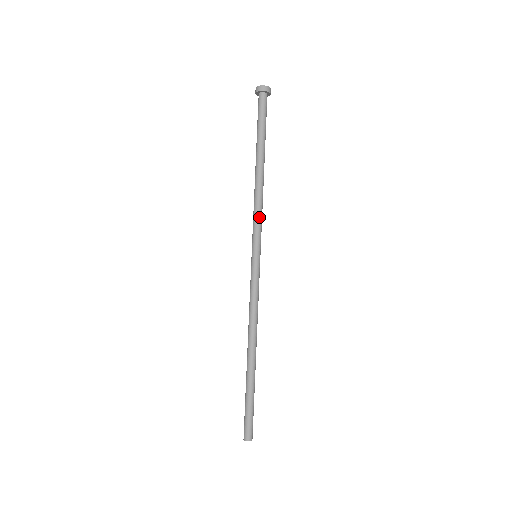
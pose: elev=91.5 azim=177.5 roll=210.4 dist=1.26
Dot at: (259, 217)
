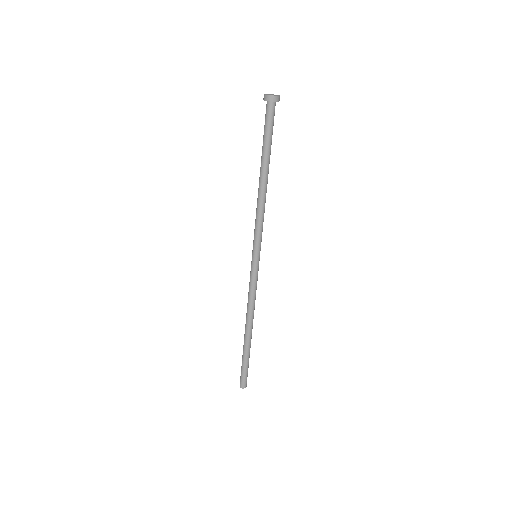
Dot at: (262, 224)
